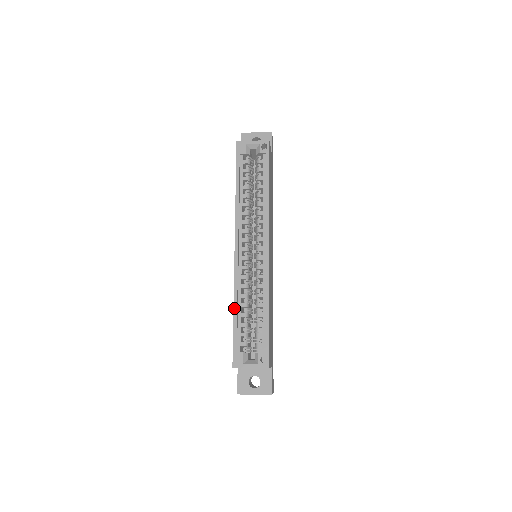
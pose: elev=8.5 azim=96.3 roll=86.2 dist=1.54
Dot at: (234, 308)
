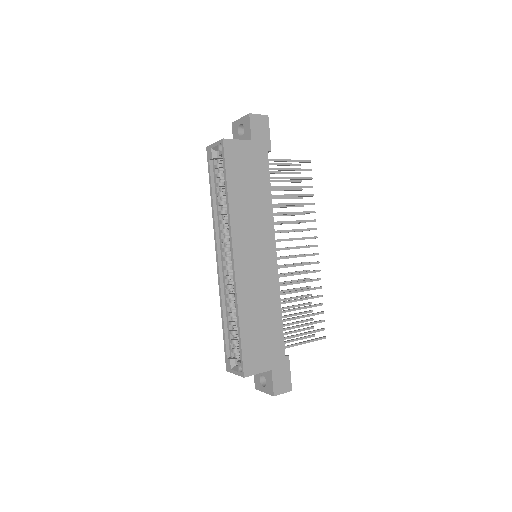
Dot at: (222, 317)
